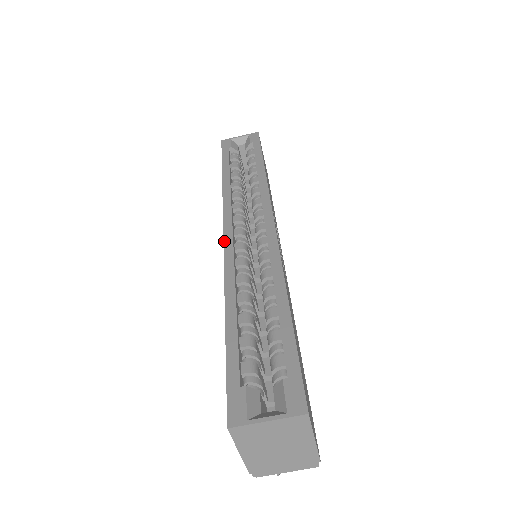
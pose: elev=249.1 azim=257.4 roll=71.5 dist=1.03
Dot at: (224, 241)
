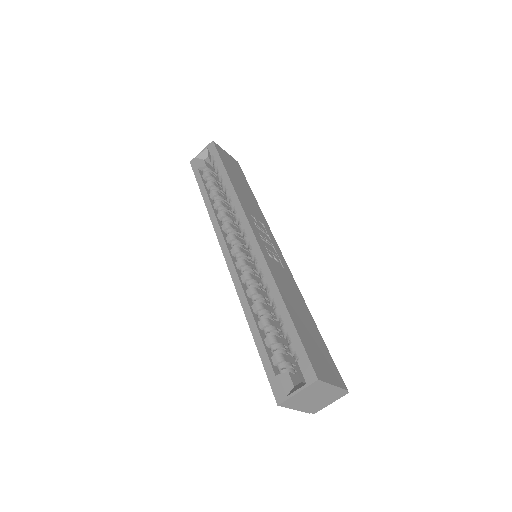
Dot at: (227, 265)
